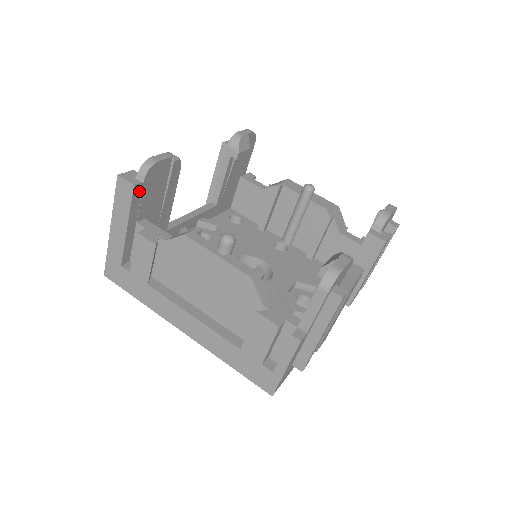
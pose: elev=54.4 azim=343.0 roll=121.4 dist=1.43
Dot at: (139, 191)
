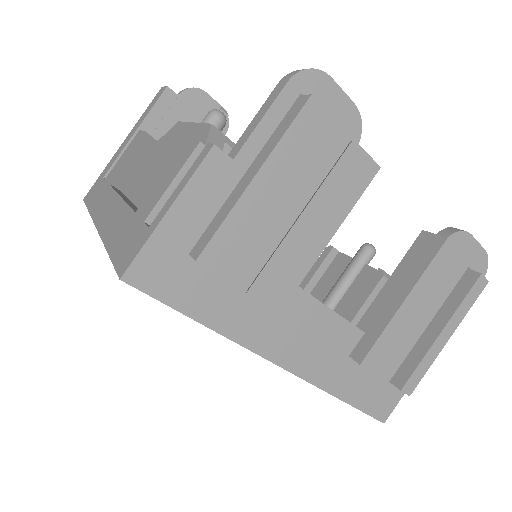
Dot at: (169, 102)
